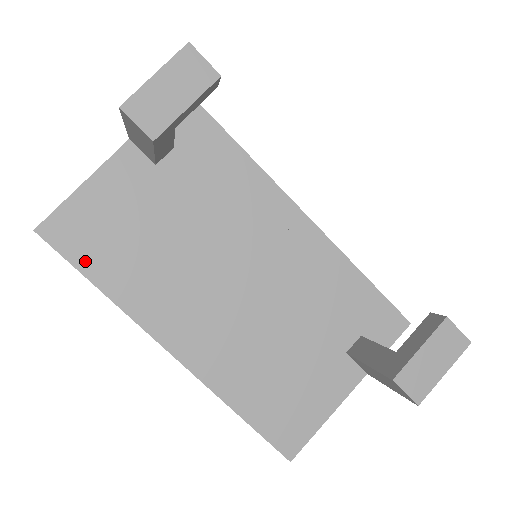
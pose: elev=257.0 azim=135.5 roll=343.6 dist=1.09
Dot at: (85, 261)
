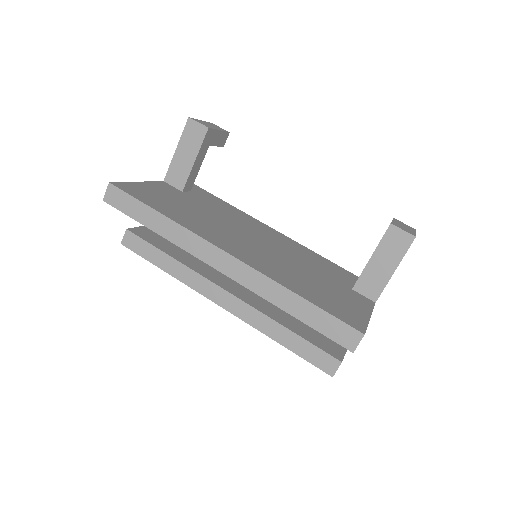
Dot at: (148, 202)
